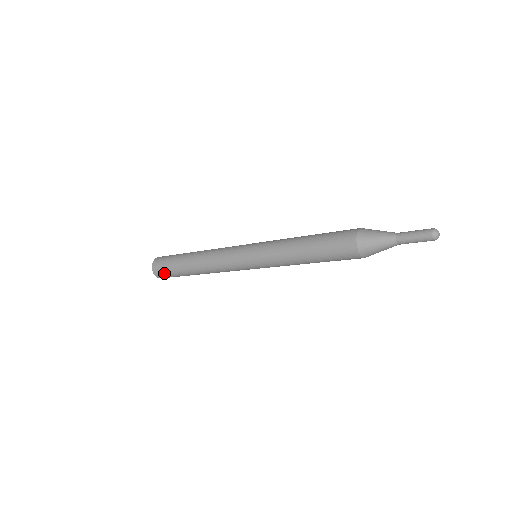
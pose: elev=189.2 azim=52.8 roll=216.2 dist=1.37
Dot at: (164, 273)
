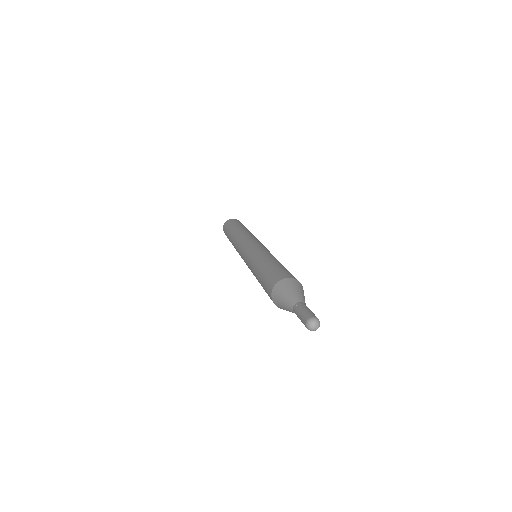
Dot at: occluded
